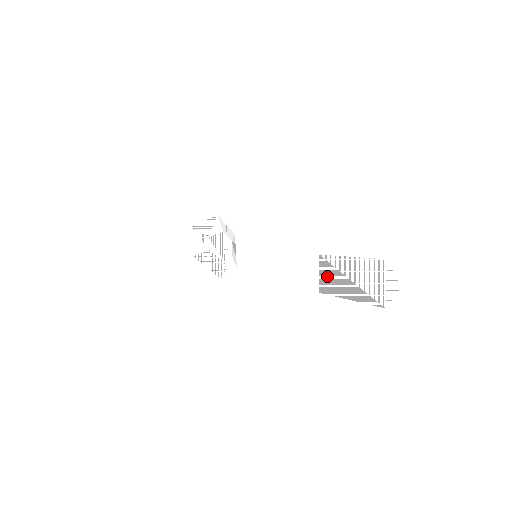
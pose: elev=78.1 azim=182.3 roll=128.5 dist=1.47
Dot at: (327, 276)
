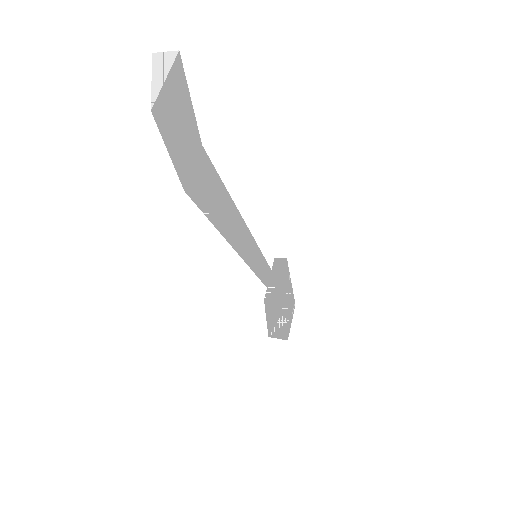
Dot at: (190, 159)
